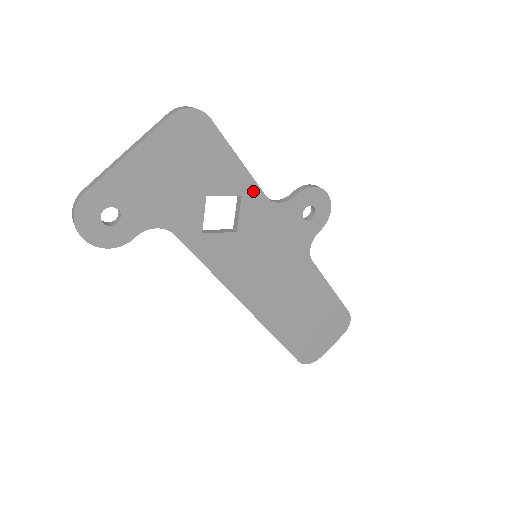
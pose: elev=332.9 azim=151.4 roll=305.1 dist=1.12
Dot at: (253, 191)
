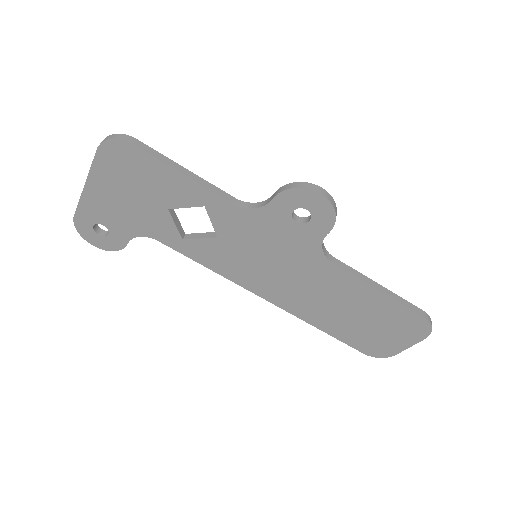
Dot at: (215, 200)
